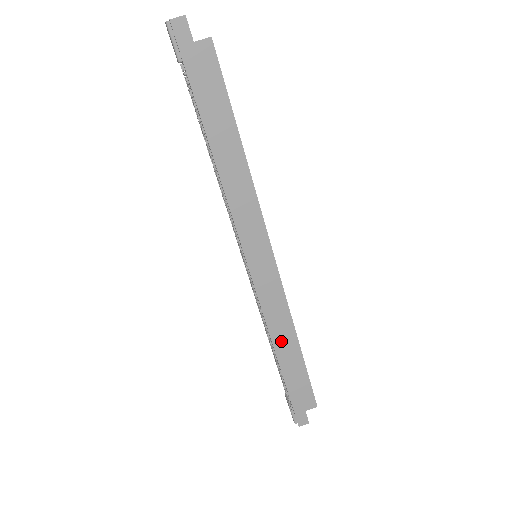
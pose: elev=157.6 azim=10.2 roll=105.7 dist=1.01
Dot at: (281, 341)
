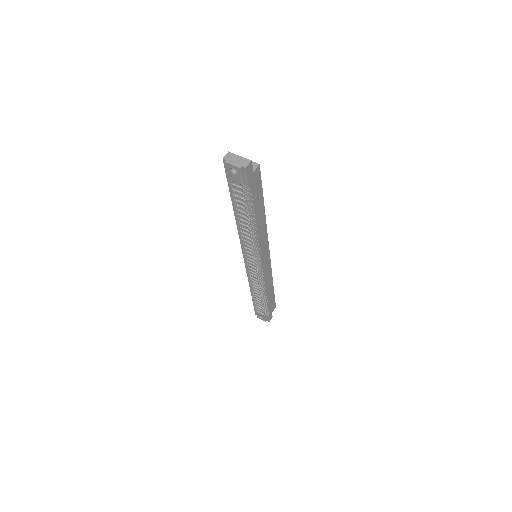
Dot at: (268, 289)
